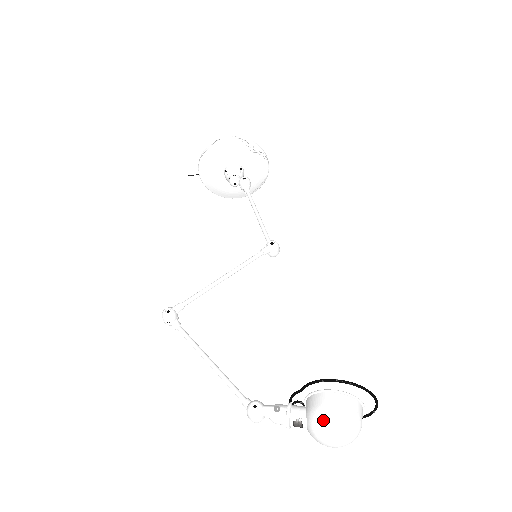
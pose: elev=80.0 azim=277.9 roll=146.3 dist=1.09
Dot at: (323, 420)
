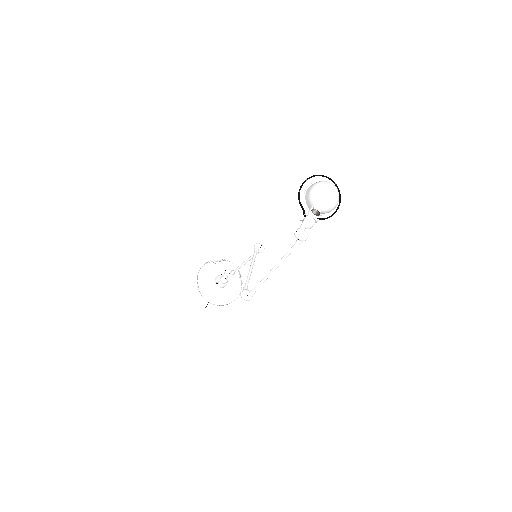
Dot at: (313, 193)
